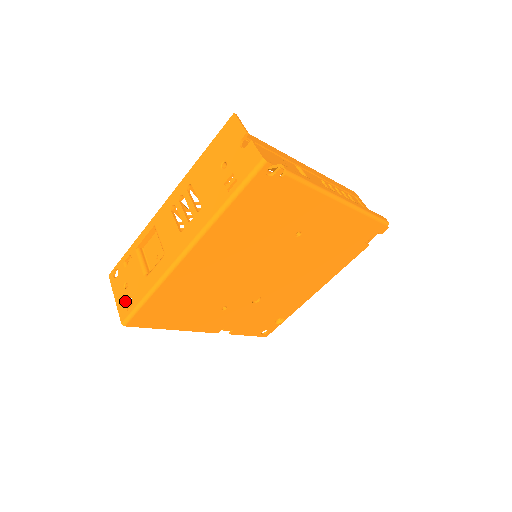
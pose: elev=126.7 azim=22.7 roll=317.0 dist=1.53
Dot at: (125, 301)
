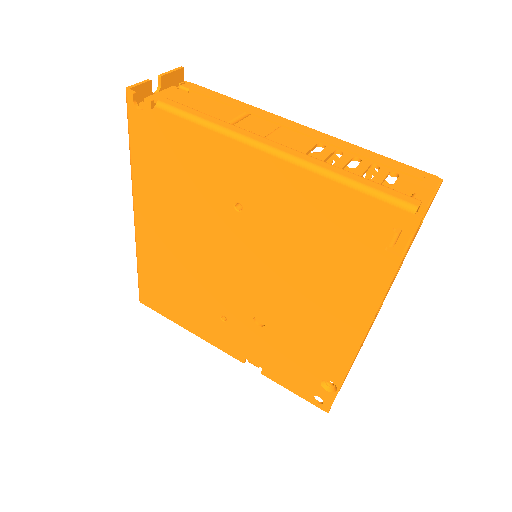
Dot at: occluded
